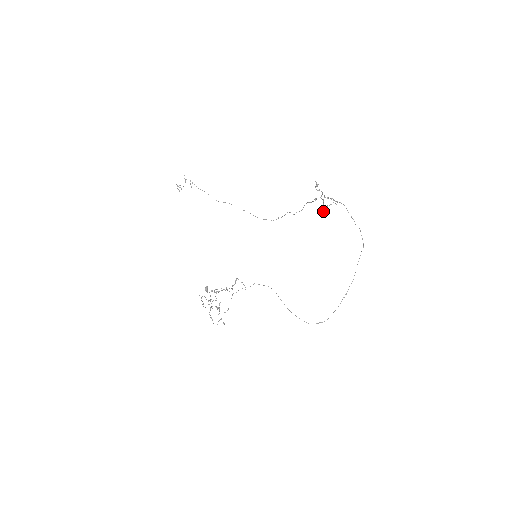
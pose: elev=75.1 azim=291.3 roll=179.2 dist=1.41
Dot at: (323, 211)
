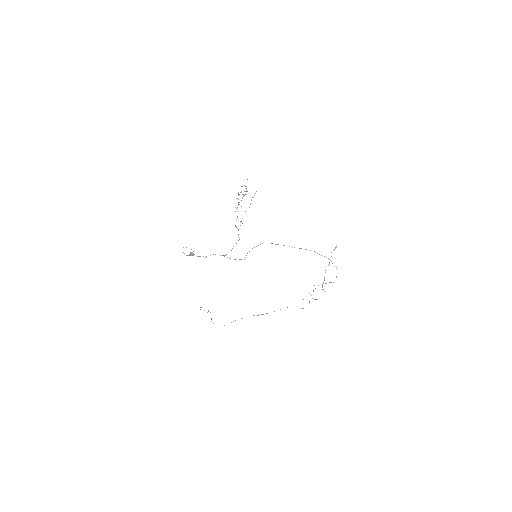
Dot at: occluded
